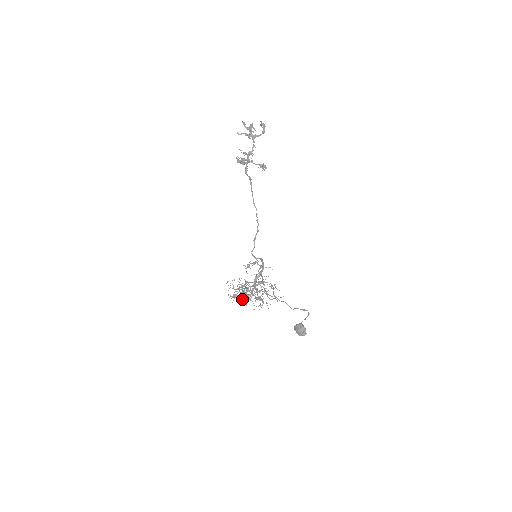
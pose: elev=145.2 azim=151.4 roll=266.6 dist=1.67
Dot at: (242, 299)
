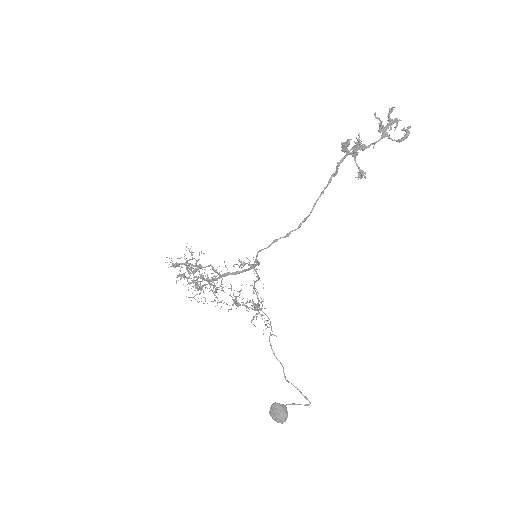
Dot at: occluded
